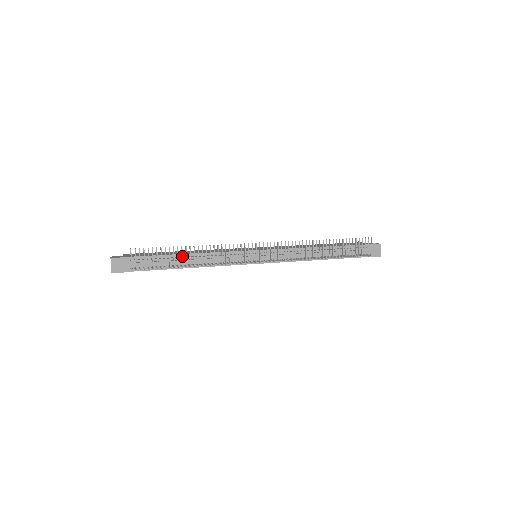
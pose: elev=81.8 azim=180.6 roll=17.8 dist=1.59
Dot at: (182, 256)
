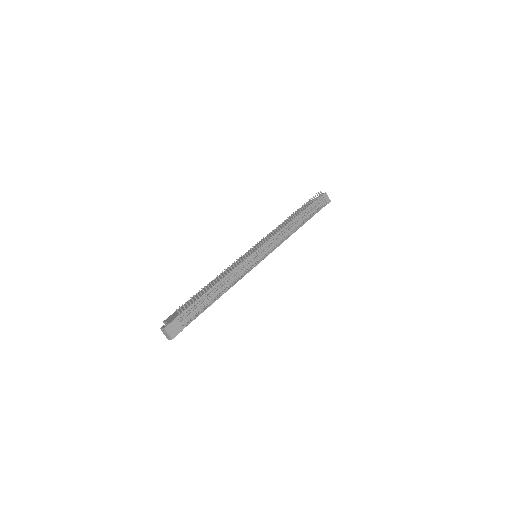
Dot at: (214, 289)
